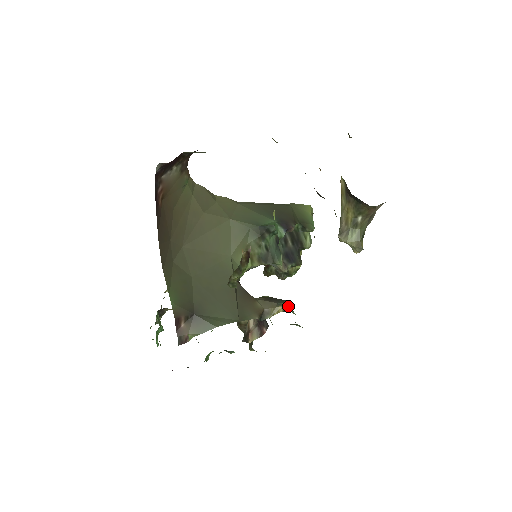
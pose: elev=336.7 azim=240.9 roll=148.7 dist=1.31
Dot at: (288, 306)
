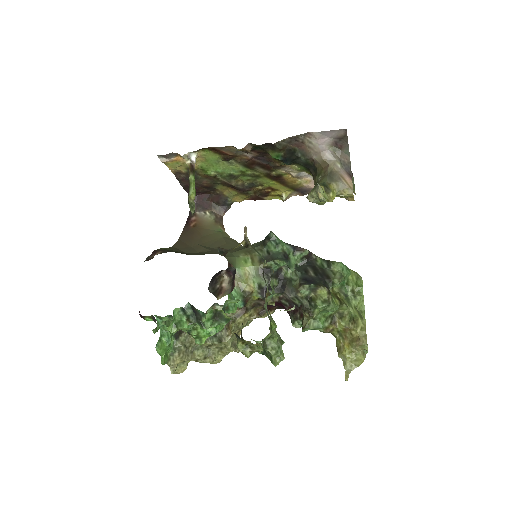
Dot at: (254, 249)
